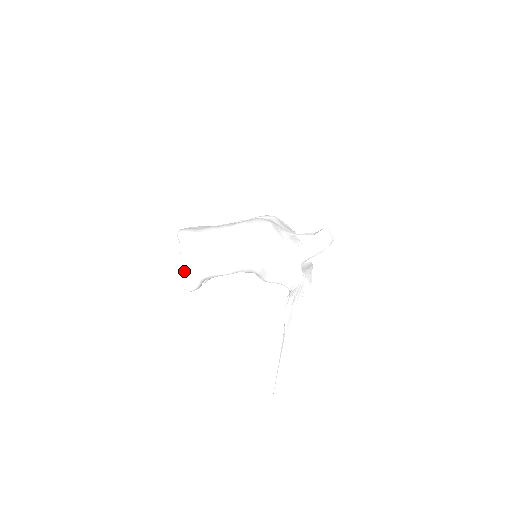
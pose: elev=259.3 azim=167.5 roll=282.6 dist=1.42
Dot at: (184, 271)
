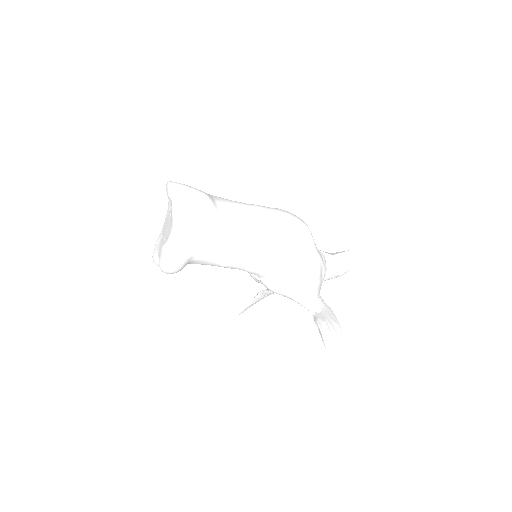
Dot at: (176, 240)
